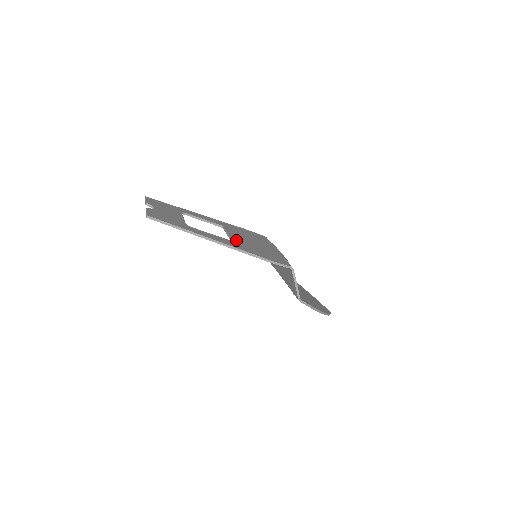
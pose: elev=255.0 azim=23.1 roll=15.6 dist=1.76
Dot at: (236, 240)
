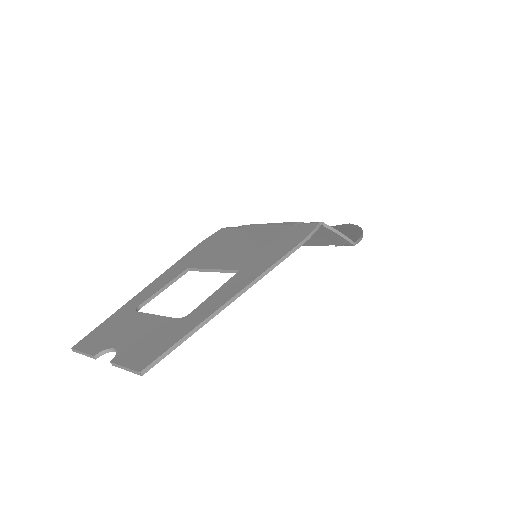
Dot at: (236, 265)
